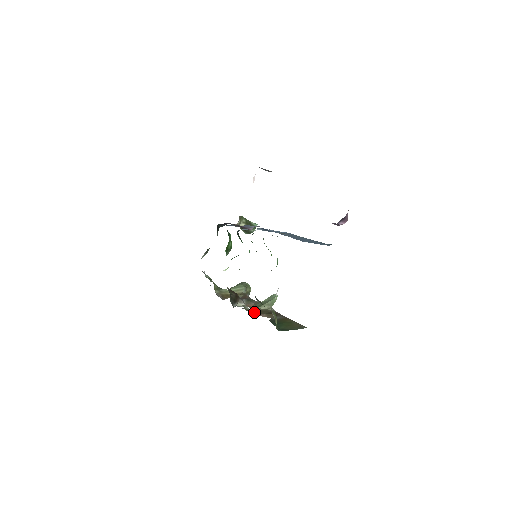
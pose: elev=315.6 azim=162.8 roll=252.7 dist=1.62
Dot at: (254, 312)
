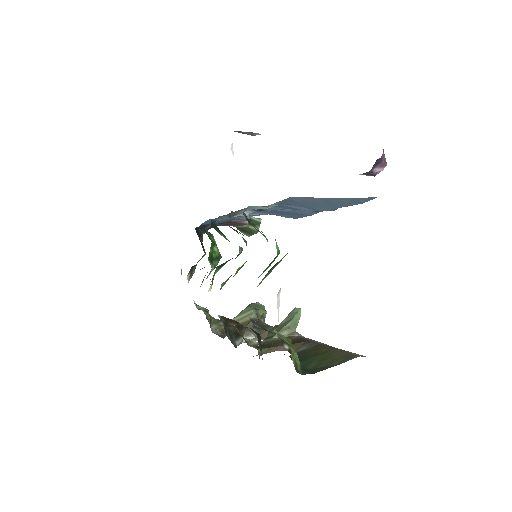
Dot at: (265, 347)
